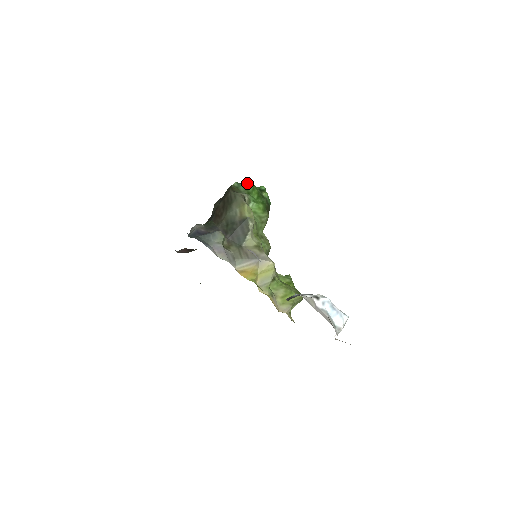
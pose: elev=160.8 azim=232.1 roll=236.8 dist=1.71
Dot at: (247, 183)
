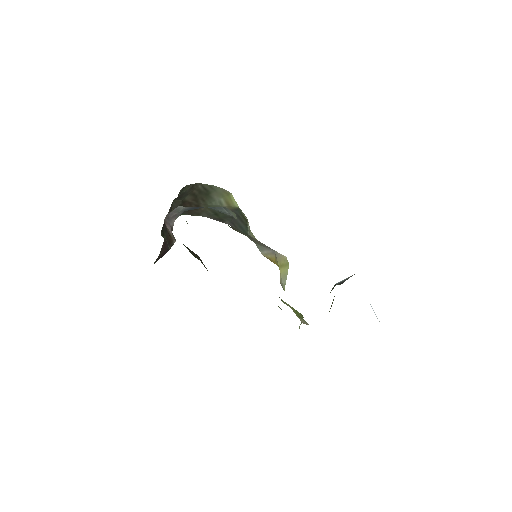
Dot at: occluded
